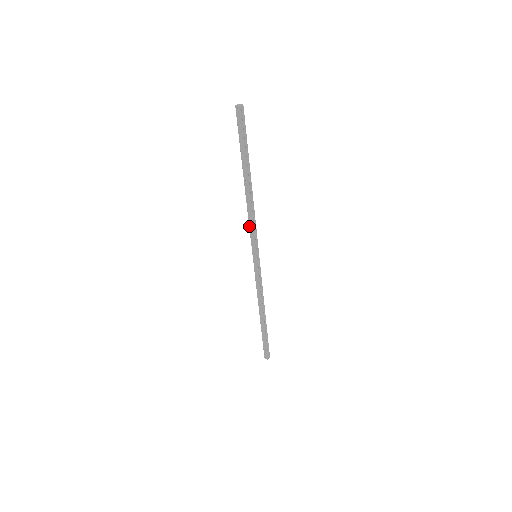
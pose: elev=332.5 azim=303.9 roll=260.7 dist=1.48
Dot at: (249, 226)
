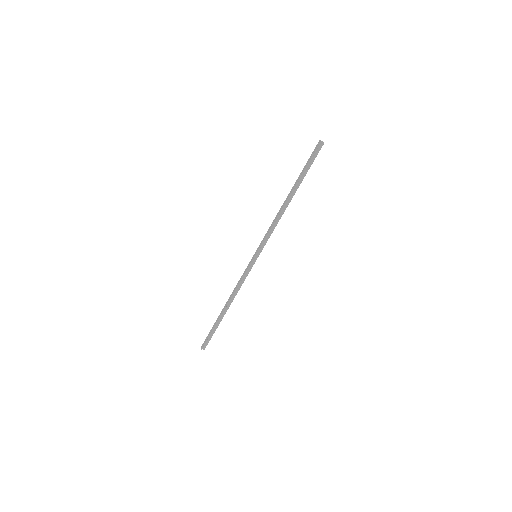
Dot at: (268, 229)
